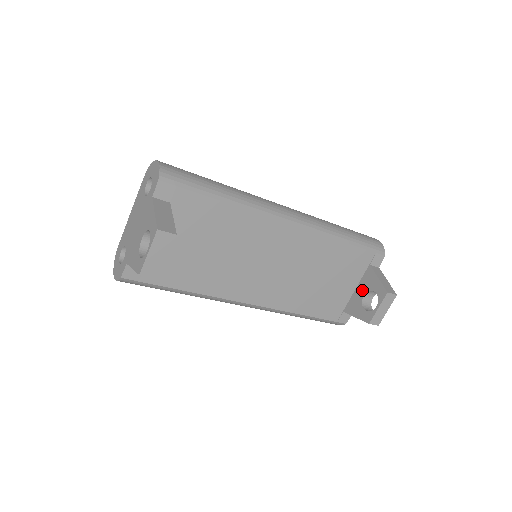
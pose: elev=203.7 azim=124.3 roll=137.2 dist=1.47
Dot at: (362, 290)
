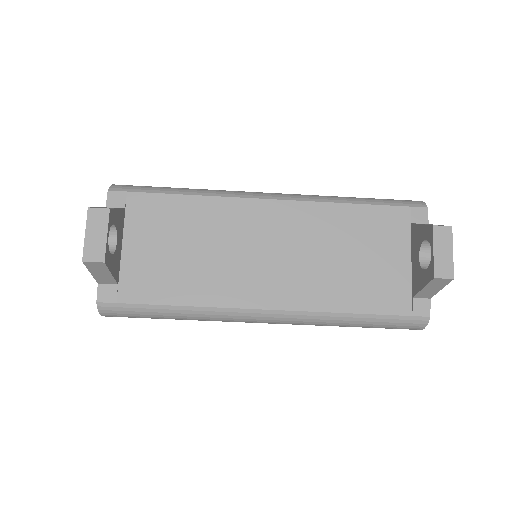
Dot at: (415, 254)
